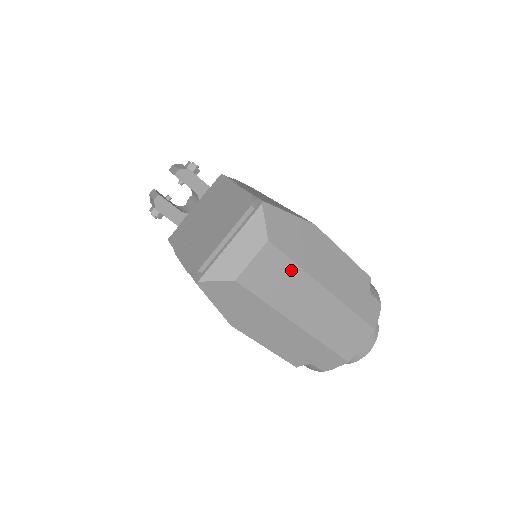
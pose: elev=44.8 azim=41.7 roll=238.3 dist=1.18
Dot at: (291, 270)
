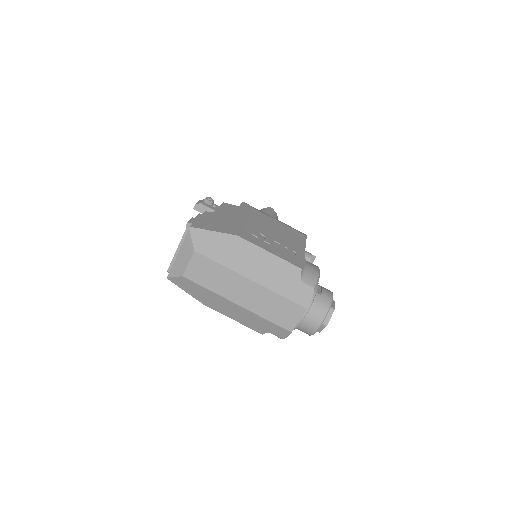
Dot at: (217, 268)
